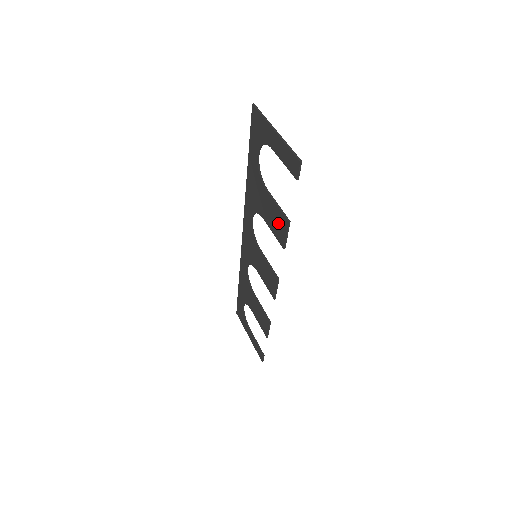
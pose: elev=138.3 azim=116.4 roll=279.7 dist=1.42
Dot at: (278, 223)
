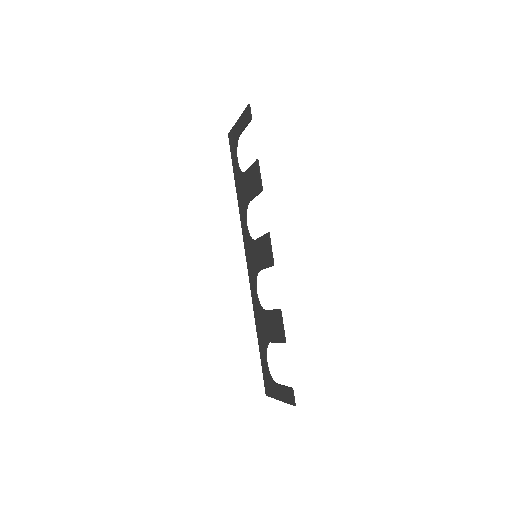
Dot at: (254, 178)
